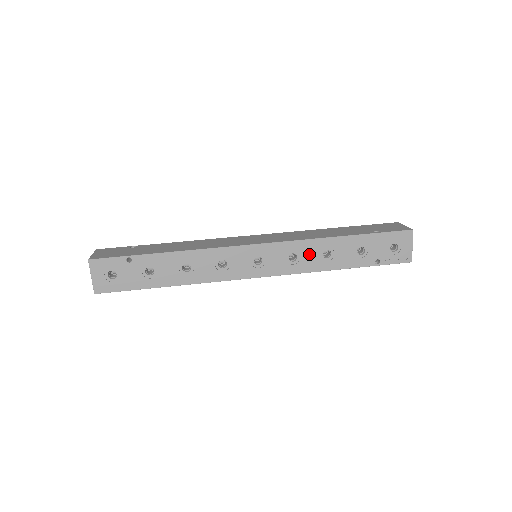
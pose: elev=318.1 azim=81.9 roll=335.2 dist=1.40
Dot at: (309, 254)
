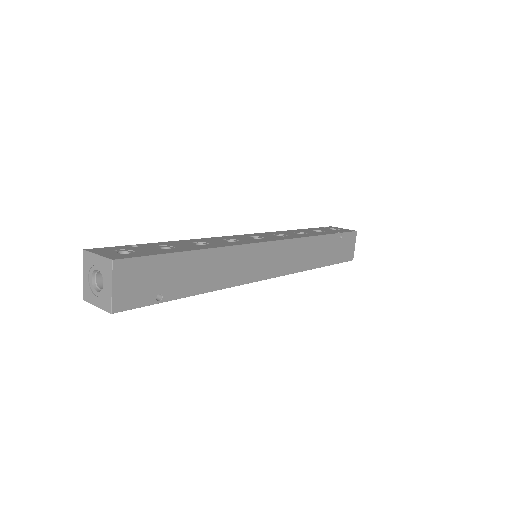
Dot at: (289, 234)
